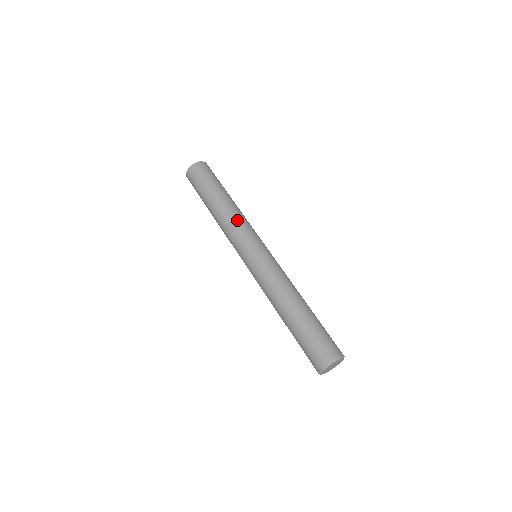
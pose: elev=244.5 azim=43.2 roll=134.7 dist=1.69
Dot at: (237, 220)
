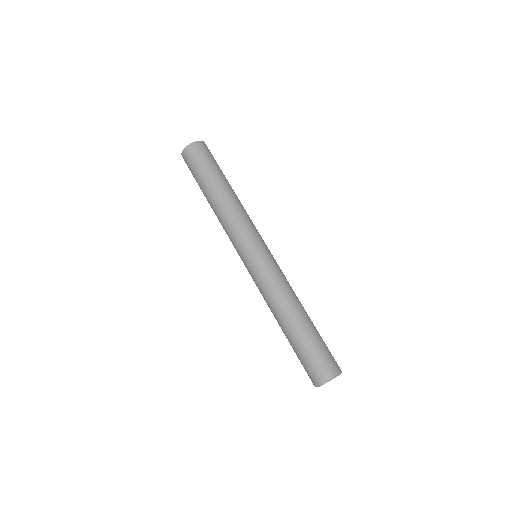
Dot at: (230, 221)
